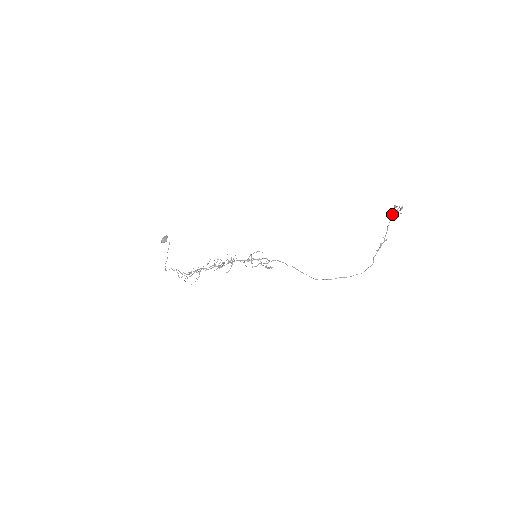
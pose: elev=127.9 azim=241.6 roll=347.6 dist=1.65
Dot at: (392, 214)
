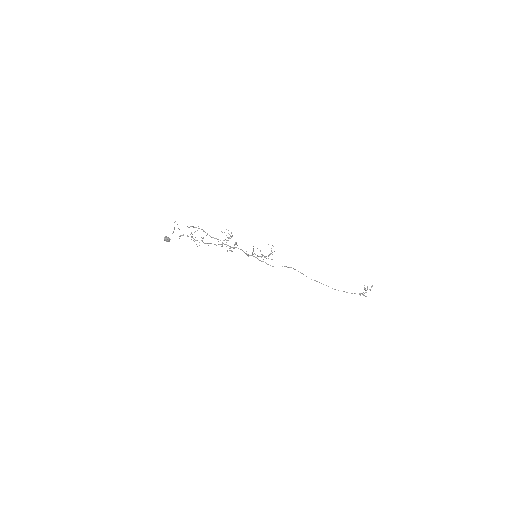
Dot at: occluded
